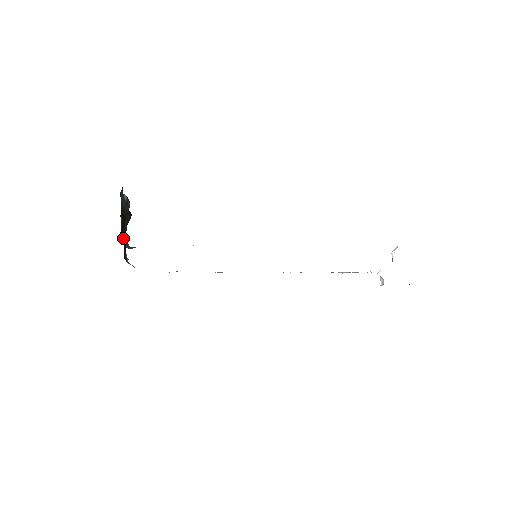
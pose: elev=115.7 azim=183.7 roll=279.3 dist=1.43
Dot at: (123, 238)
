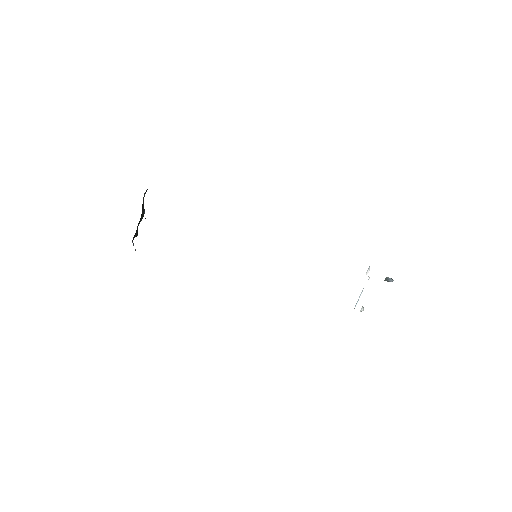
Dot at: occluded
